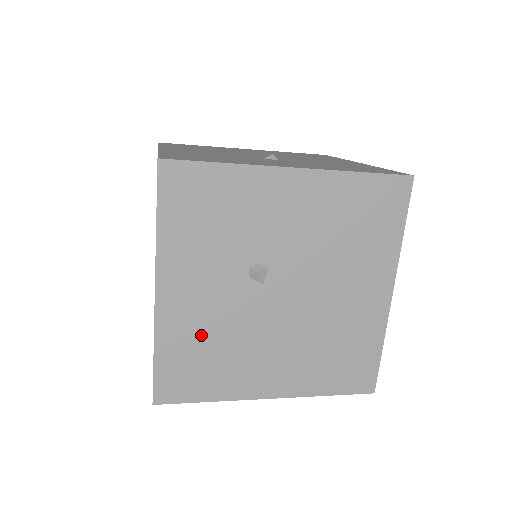
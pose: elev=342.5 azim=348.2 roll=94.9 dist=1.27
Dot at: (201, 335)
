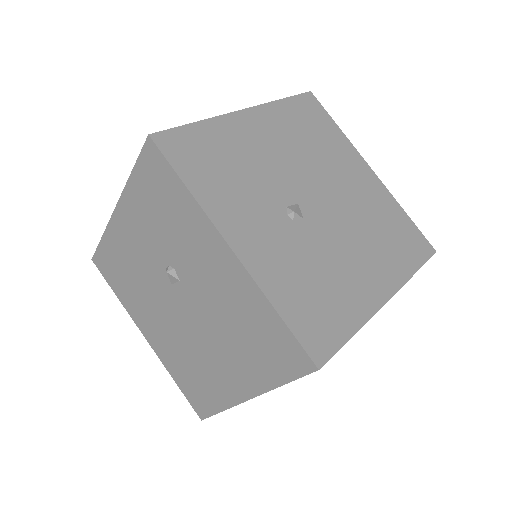
Dot at: (127, 262)
